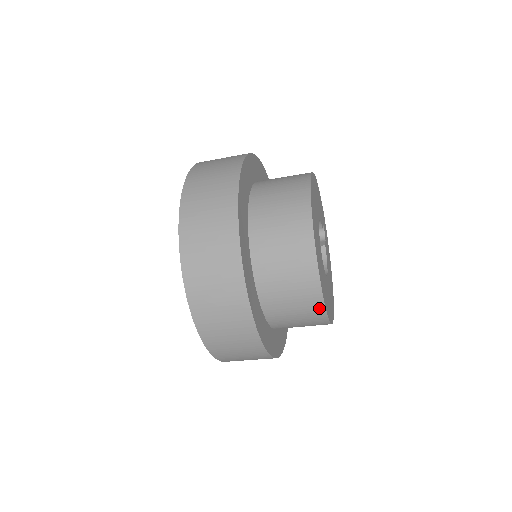
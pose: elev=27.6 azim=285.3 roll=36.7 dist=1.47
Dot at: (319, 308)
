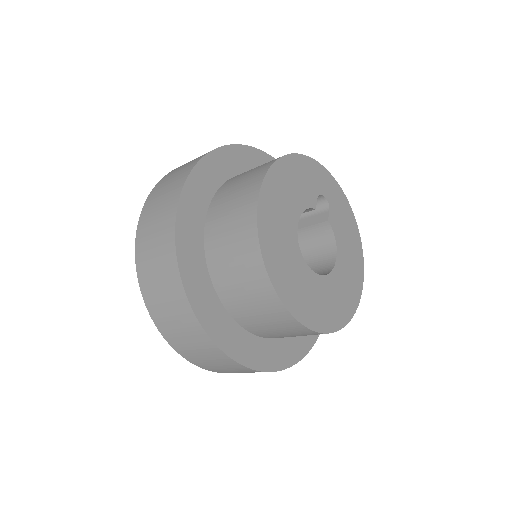
Dot at: occluded
